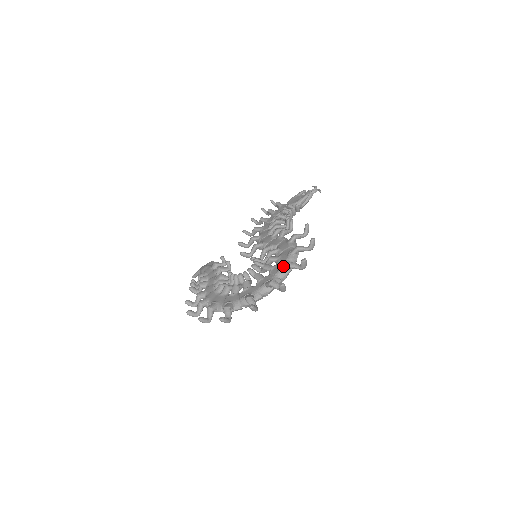
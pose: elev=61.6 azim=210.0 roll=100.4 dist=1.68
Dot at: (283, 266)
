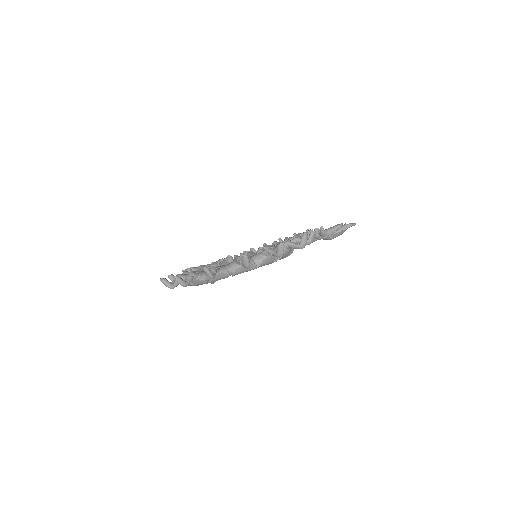
Dot at: (262, 251)
